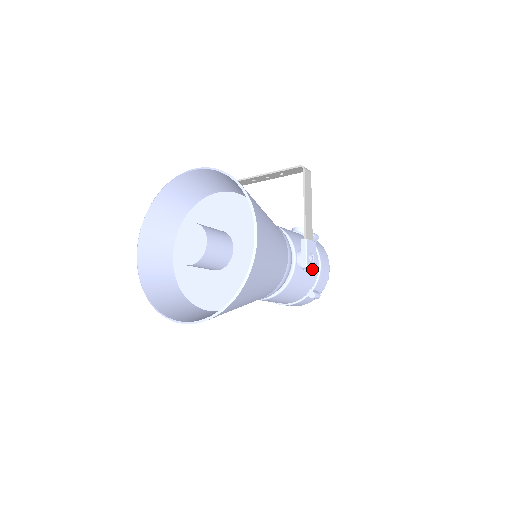
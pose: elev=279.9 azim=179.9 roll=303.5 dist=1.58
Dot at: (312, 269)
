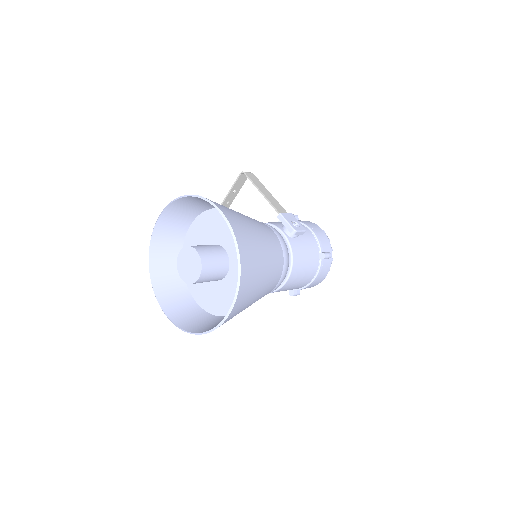
Dot at: (302, 231)
